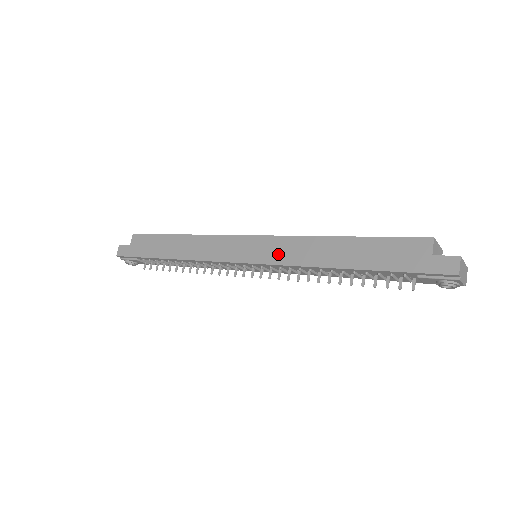
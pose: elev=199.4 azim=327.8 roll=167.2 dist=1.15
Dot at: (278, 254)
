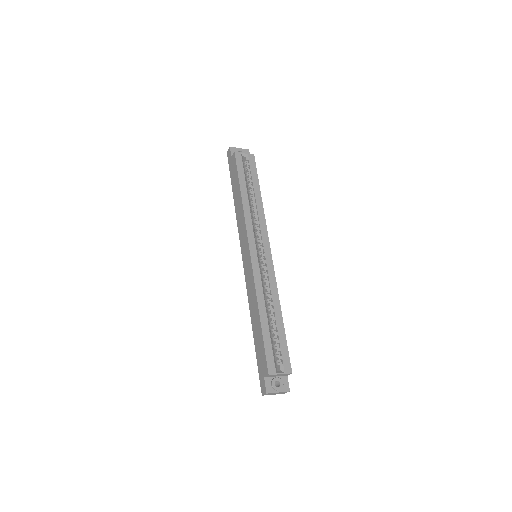
Dot at: (248, 279)
